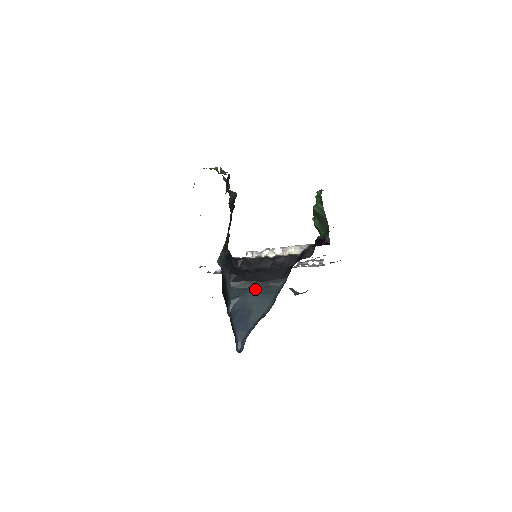
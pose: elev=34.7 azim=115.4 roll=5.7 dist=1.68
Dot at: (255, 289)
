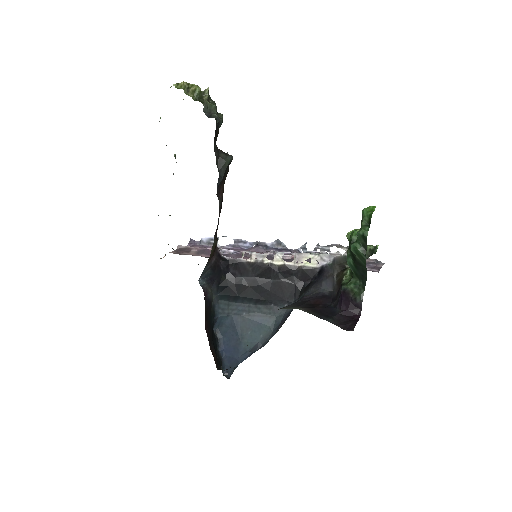
Dot at: (250, 307)
